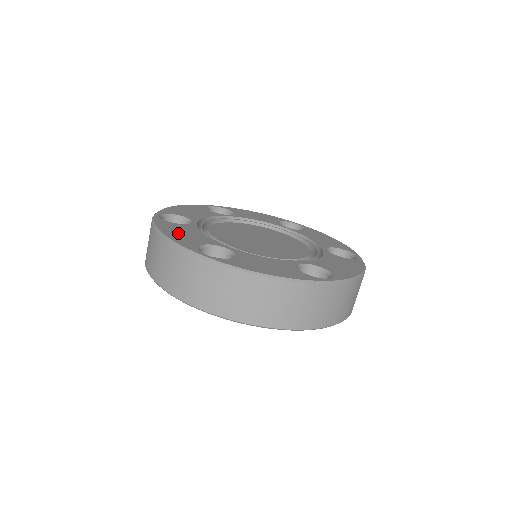
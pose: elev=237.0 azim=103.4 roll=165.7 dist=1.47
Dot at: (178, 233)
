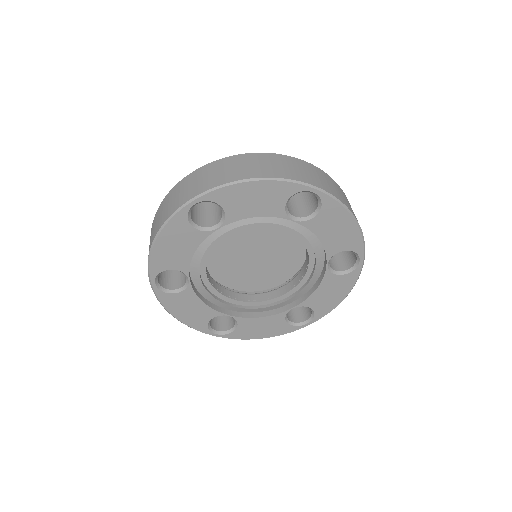
Dot at: occluded
